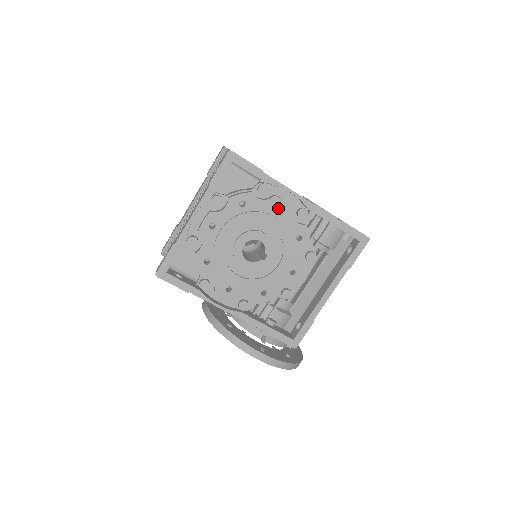
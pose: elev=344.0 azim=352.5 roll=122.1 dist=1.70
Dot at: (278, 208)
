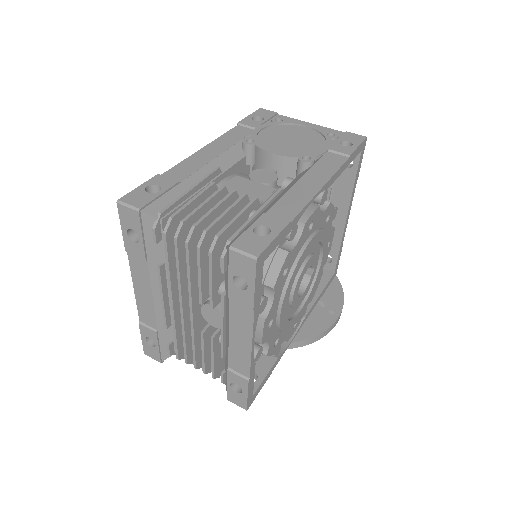
Dot at: occluded
